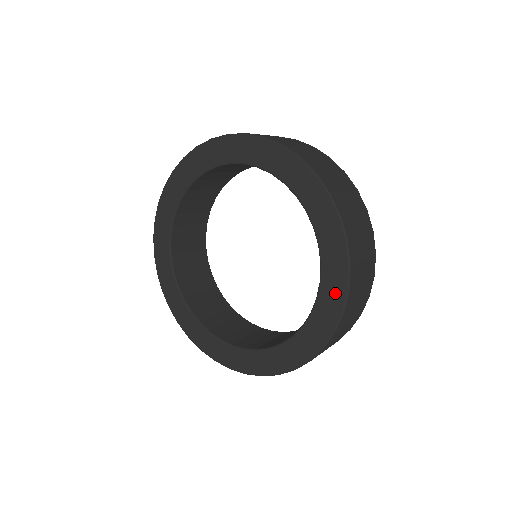
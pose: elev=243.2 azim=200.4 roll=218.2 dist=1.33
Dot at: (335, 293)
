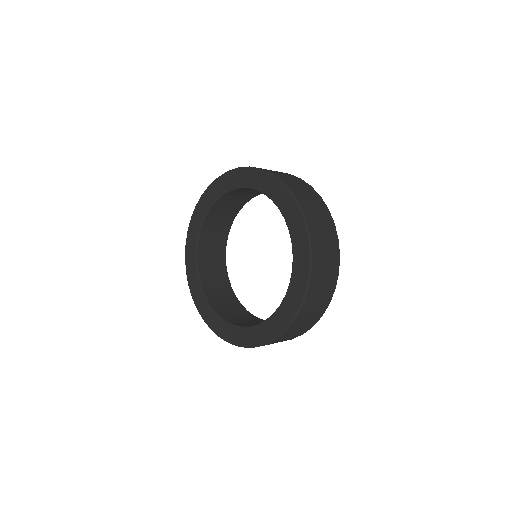
Dot at: (280, 192)
